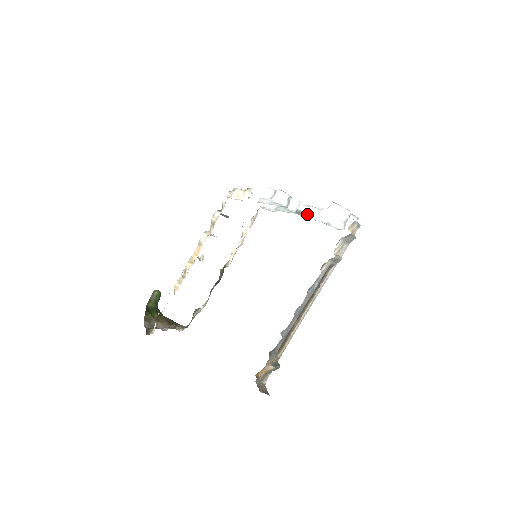
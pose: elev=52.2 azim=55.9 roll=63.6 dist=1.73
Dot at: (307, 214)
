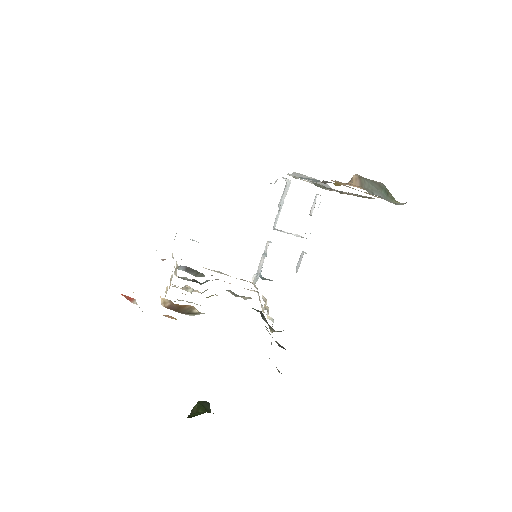
Dot at: (274, 227)
